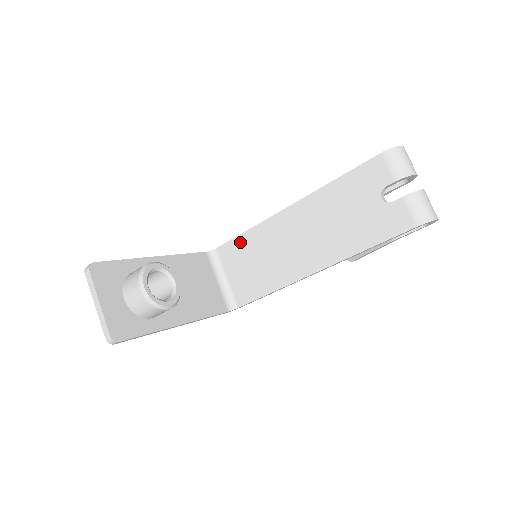
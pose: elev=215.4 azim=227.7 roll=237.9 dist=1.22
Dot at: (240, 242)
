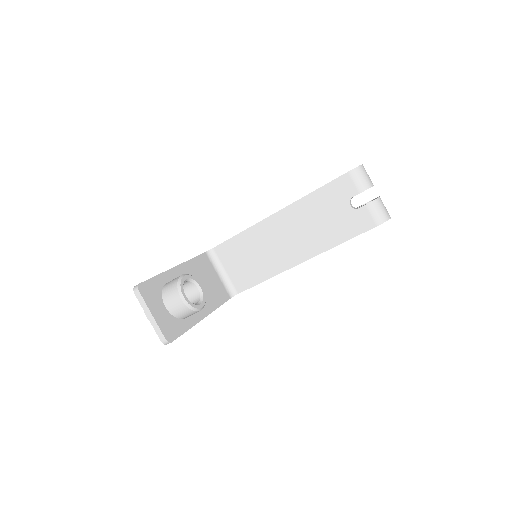
Dot at: (235, 242)
